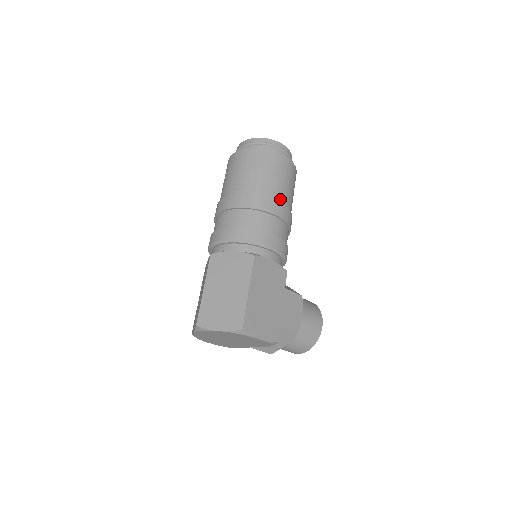
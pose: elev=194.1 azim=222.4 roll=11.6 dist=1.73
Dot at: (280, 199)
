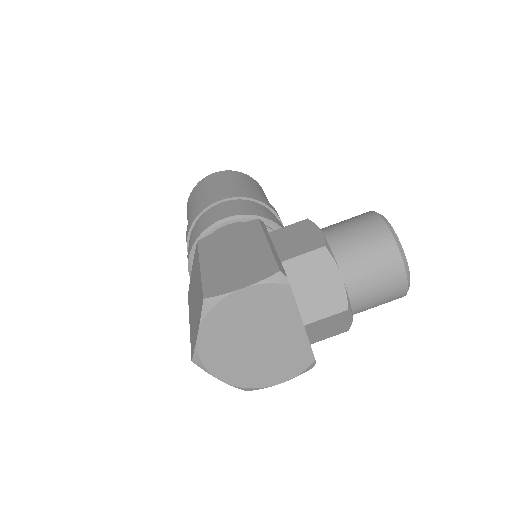
Dot at: occluded
